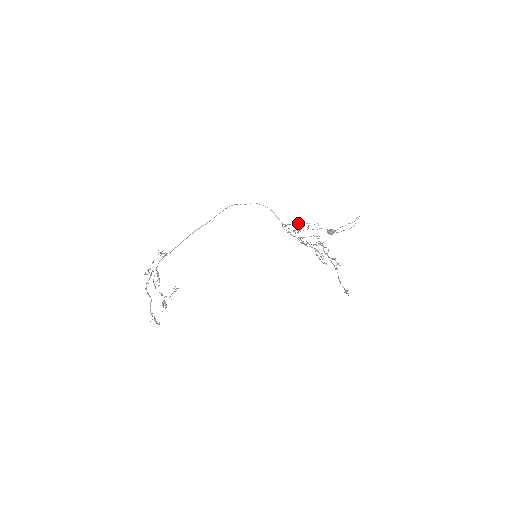
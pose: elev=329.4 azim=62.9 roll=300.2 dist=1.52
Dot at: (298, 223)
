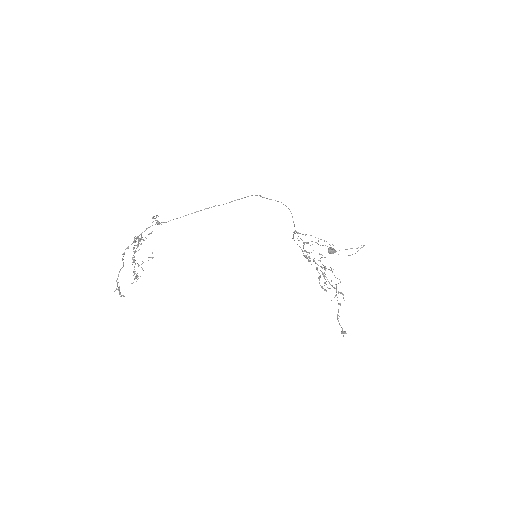
Dot at: (310, 235)
